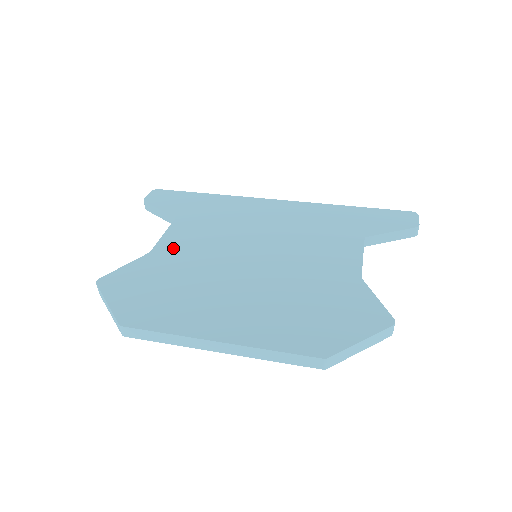
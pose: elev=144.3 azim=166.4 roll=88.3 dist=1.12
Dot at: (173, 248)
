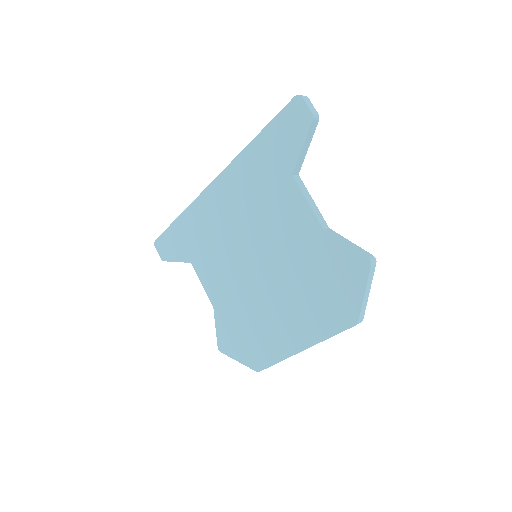
Dot at: (218, 294)
